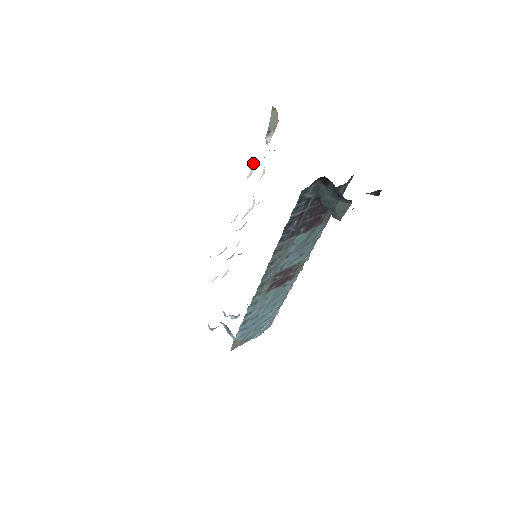
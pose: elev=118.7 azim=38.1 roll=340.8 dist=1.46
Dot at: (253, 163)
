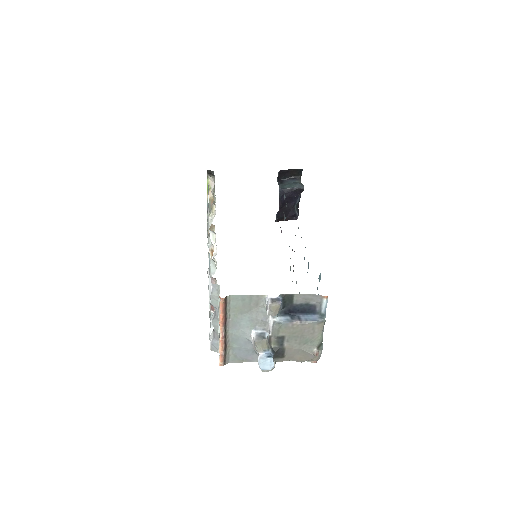
Dot at: (209, 217)
